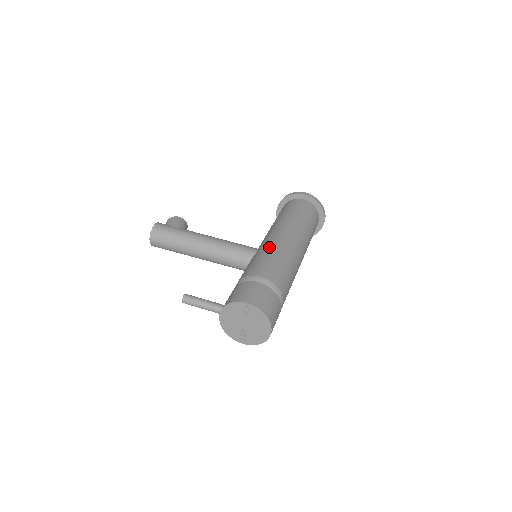
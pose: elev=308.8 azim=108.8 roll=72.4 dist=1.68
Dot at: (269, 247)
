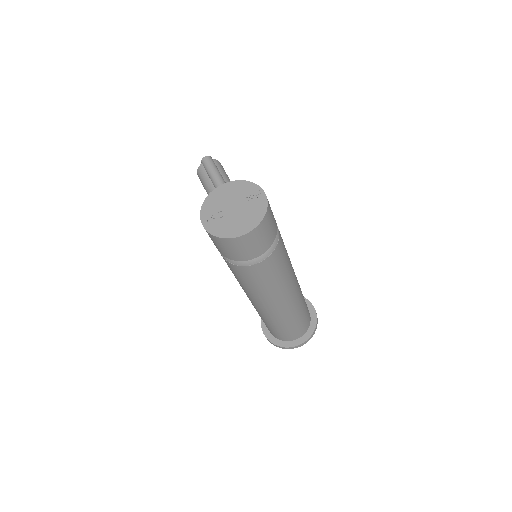
Dot at: occluded
